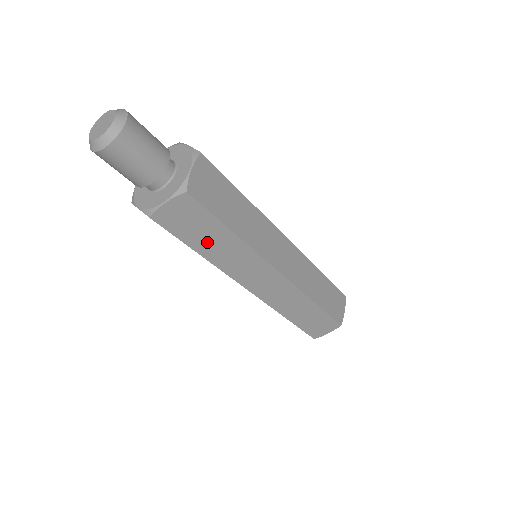
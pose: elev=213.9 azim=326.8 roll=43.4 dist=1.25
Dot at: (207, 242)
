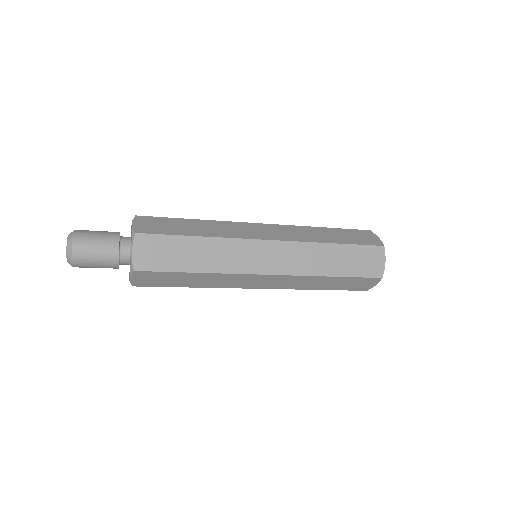
Dot at: (185, 282)
